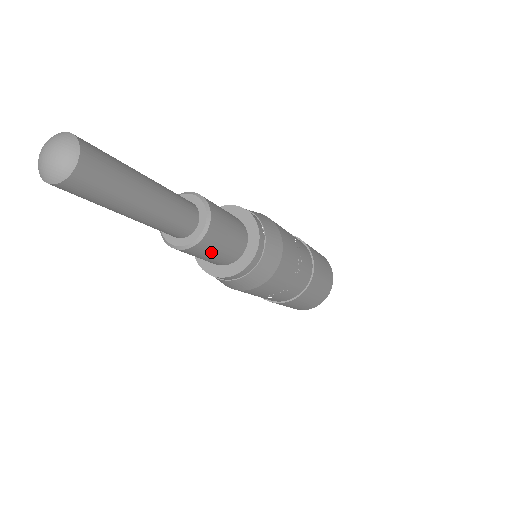
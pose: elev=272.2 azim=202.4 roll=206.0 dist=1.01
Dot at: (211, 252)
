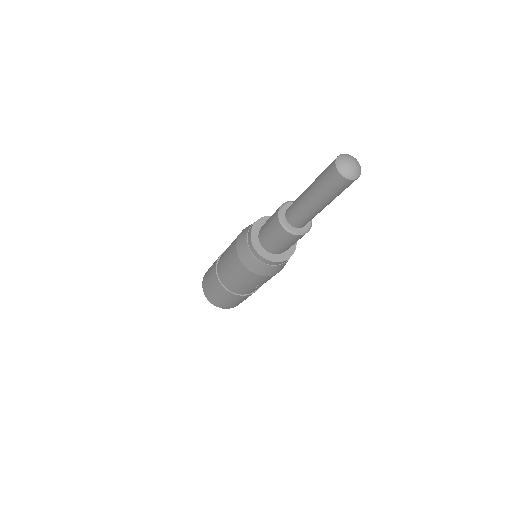
Dot at: occluded
